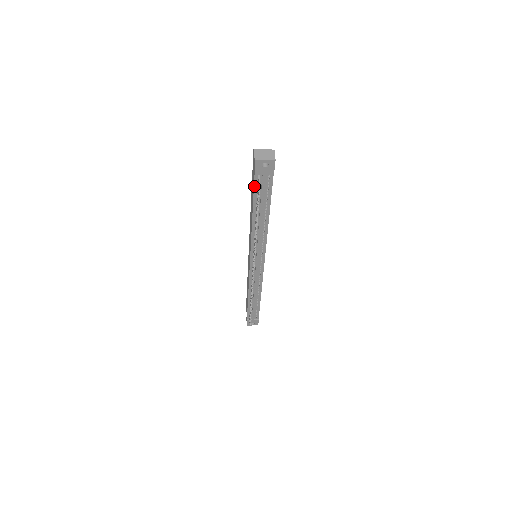
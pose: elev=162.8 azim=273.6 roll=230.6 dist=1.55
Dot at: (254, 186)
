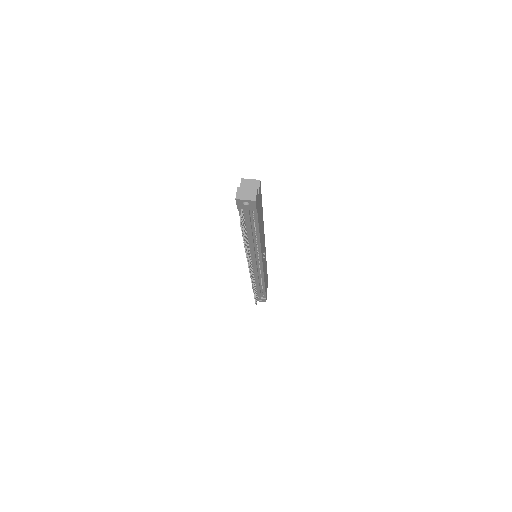
Dot at: (239, 215)
